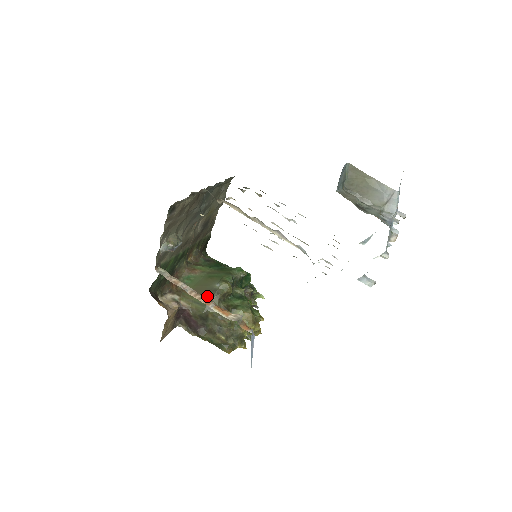
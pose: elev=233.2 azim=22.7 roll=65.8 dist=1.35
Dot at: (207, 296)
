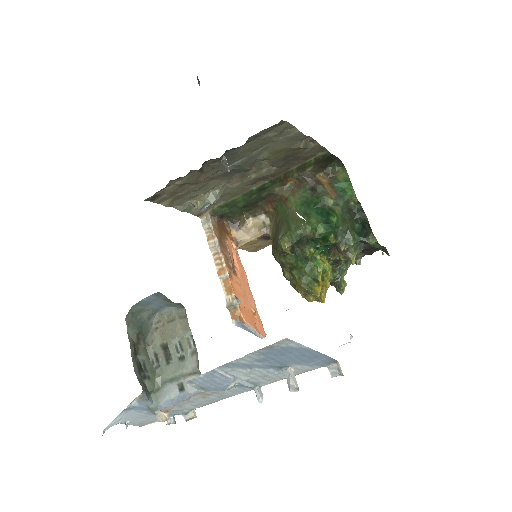
Dot at: (274, 242)
